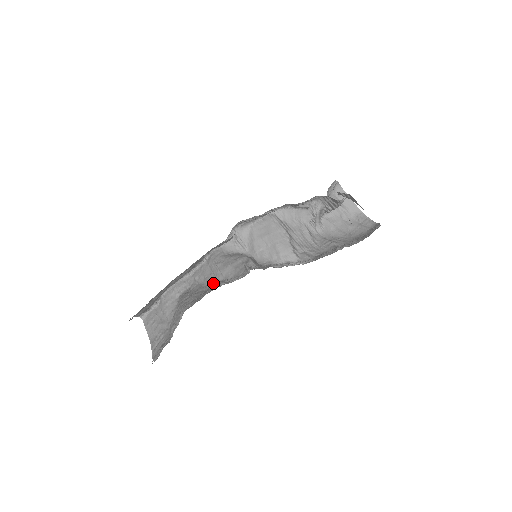
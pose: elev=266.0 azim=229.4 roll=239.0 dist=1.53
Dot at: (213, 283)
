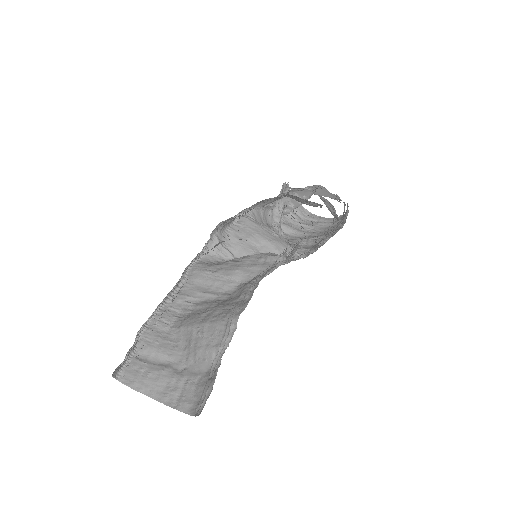
Dot at: (225, 293)
